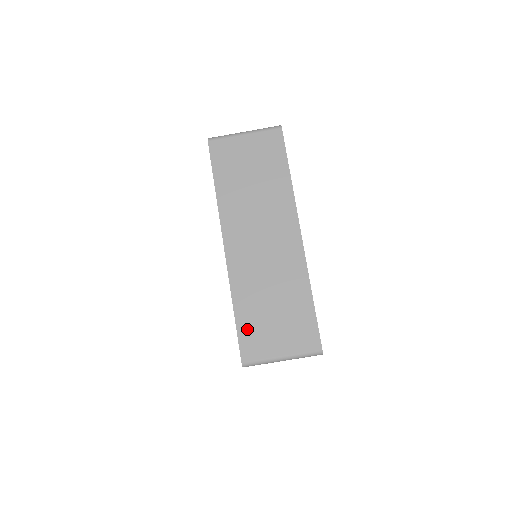
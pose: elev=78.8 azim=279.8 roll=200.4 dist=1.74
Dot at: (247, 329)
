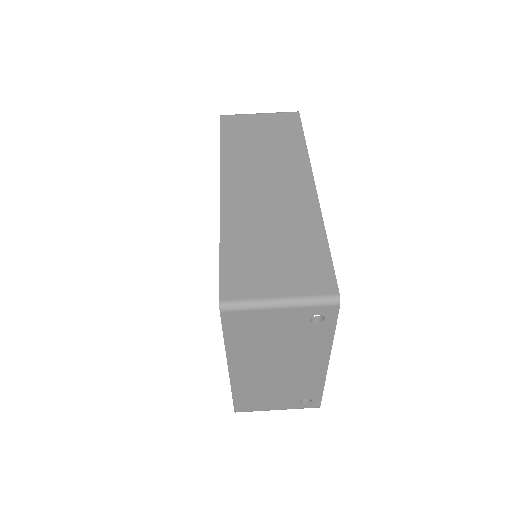
Dot at: (234, 264)
